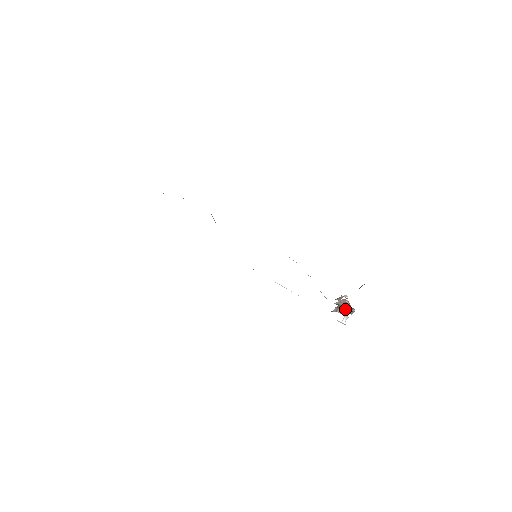
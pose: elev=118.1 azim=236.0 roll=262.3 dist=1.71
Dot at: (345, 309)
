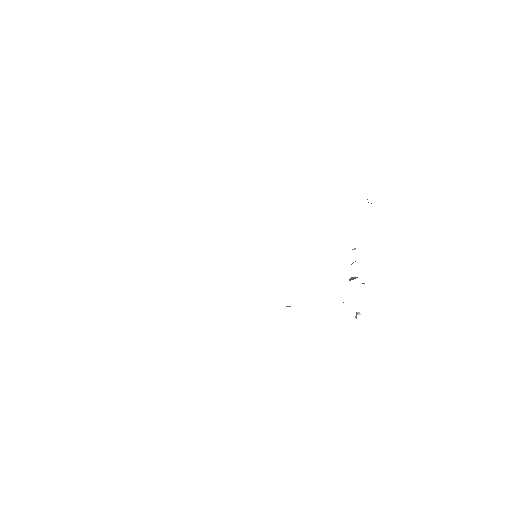
Dot at: (357, 277)
